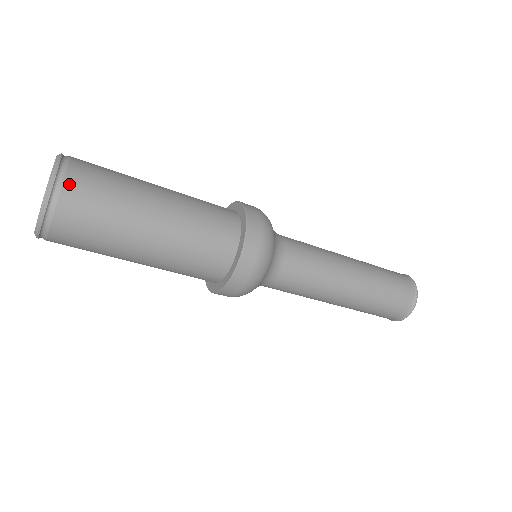
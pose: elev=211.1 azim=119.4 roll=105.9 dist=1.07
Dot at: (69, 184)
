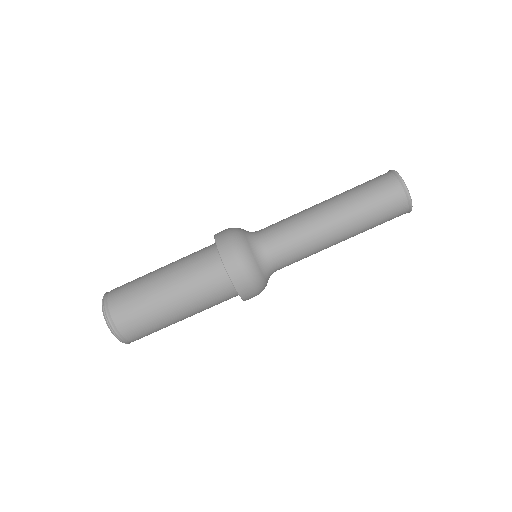
Dot at: (111, 301)
